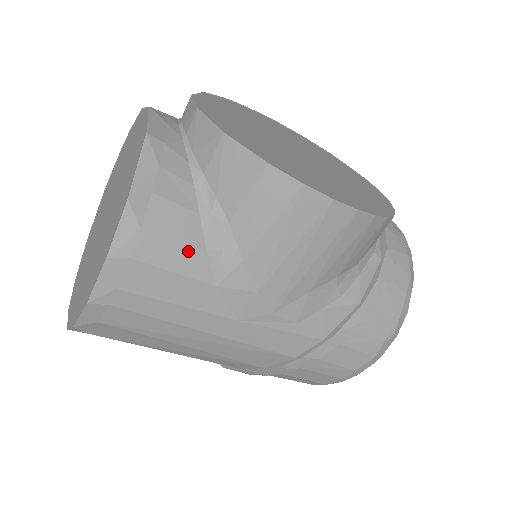
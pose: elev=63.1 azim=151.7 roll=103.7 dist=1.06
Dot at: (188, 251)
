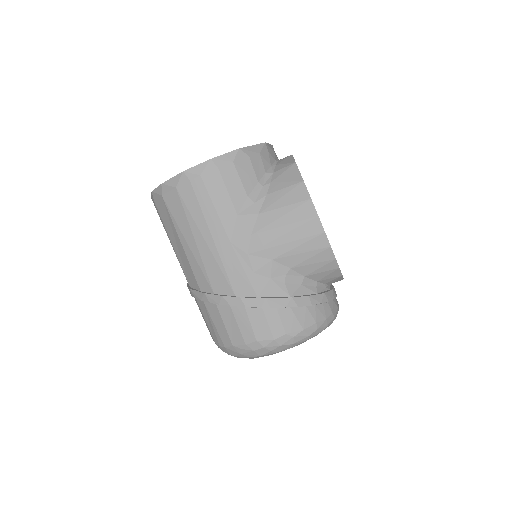
Dot at: (241, 189)
